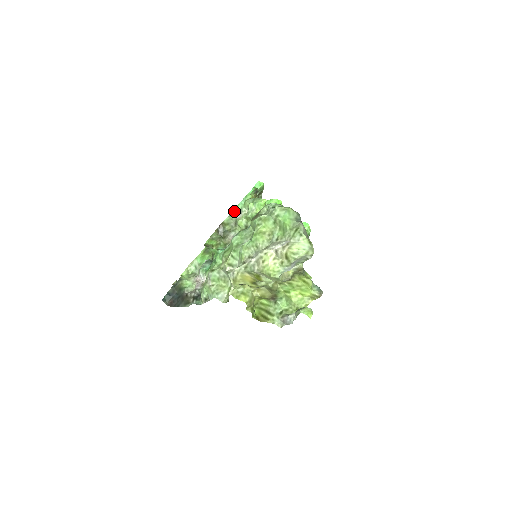
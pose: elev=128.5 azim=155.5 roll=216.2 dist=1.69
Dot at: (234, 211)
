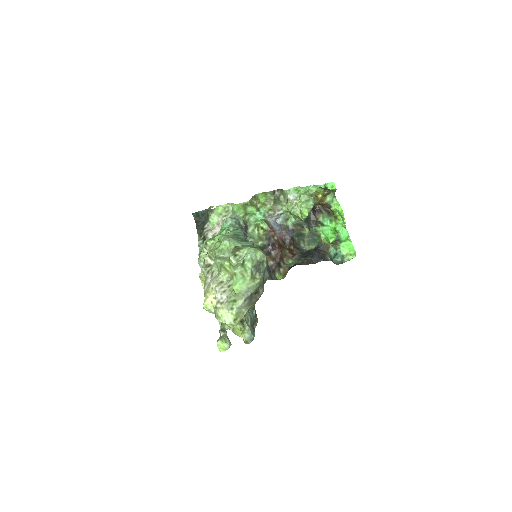
Dot at: (296, 189)
